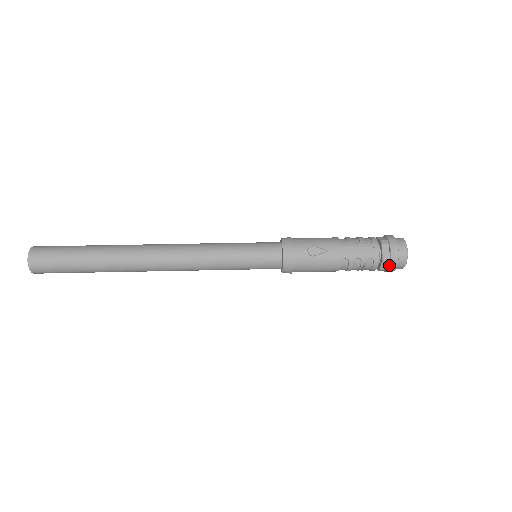
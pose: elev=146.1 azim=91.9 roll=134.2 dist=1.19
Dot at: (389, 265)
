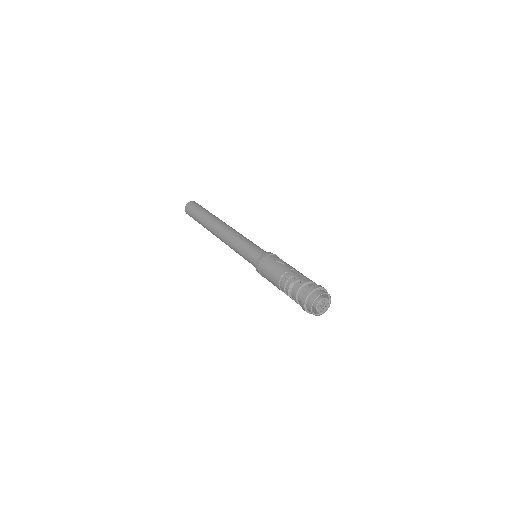
Dot at: (305, 292)
